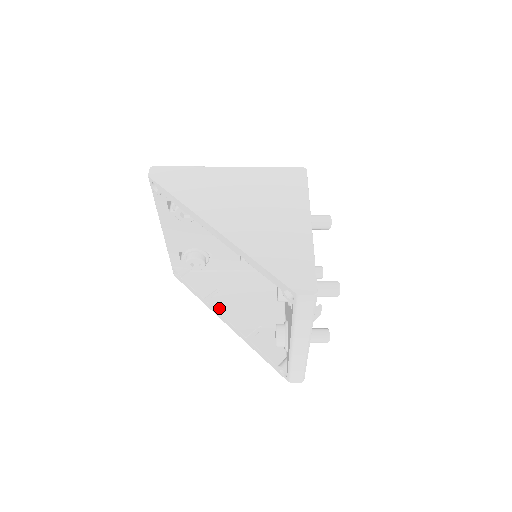
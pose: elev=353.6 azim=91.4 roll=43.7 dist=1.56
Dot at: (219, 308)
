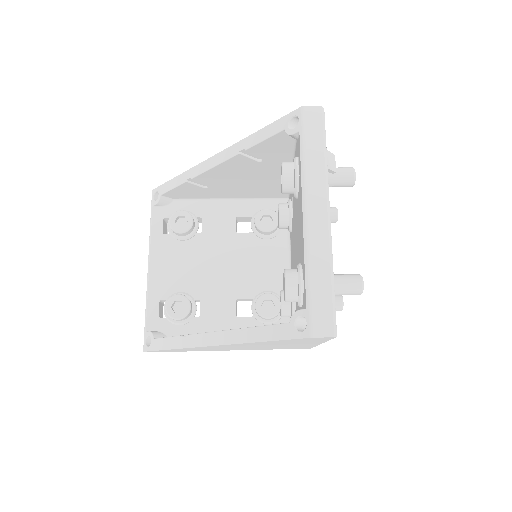
Dot at: occluded
